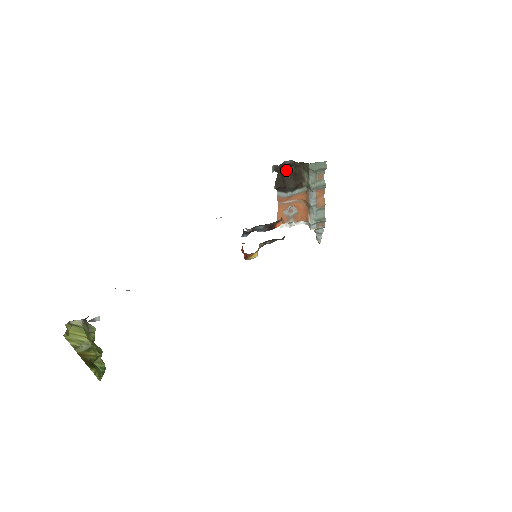
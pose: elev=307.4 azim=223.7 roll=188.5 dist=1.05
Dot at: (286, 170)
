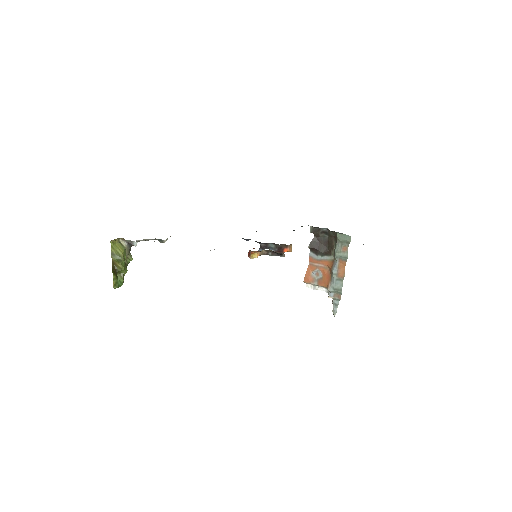
Dot at: (322, 236)
